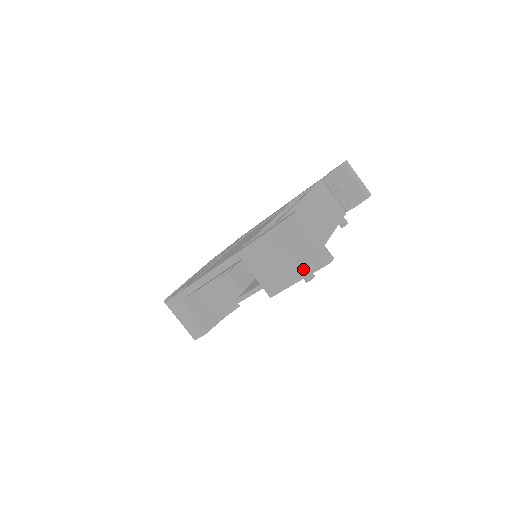
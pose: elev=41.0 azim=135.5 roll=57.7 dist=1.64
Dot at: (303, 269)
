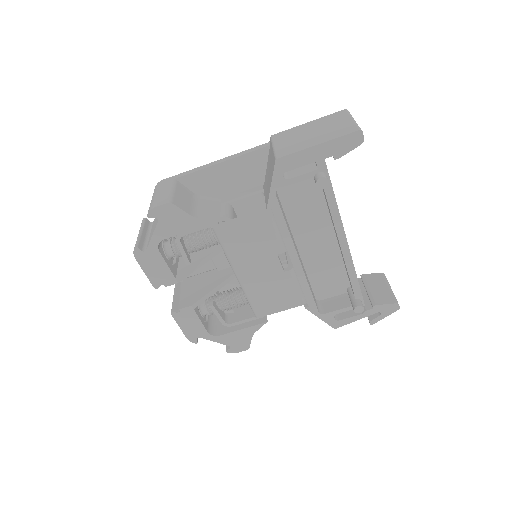
Dot at: (329, 137)
